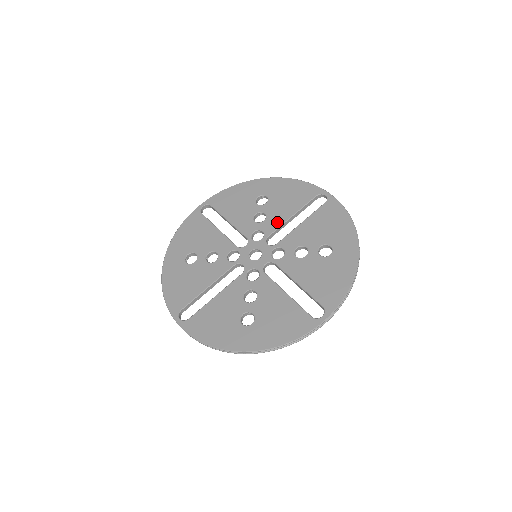
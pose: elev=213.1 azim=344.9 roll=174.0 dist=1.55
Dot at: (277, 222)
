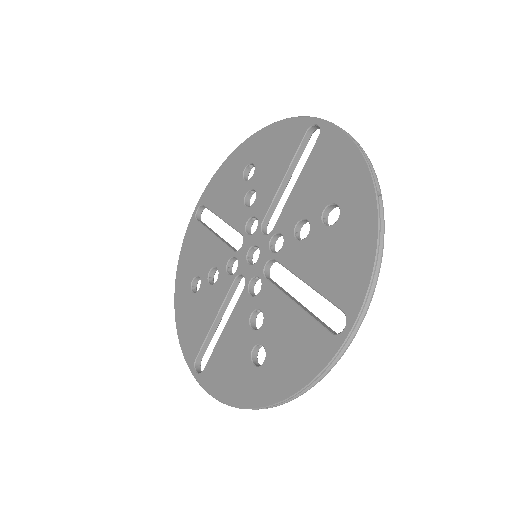
Dot at: (268, 196)
